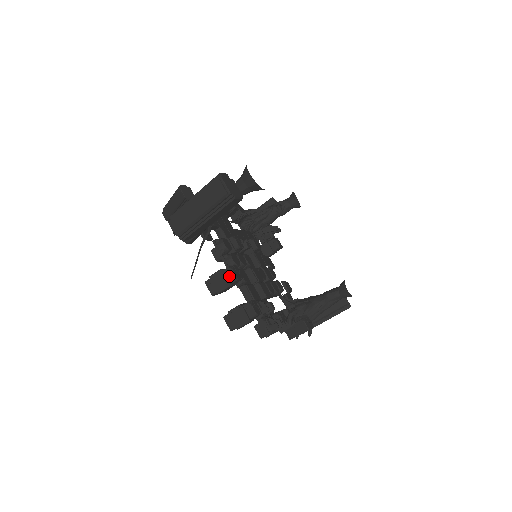
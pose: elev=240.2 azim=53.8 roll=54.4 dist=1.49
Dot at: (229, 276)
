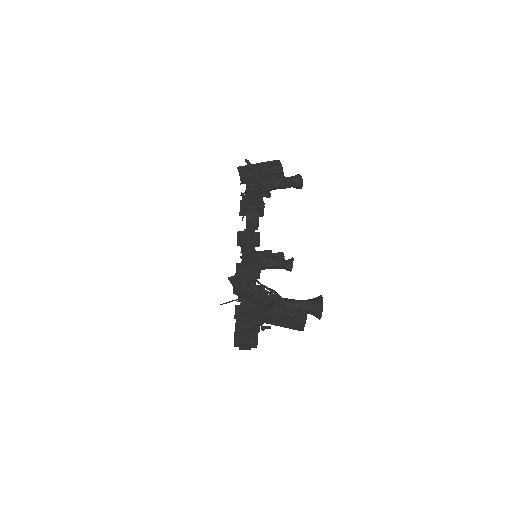
Dot at: (255, 330)
